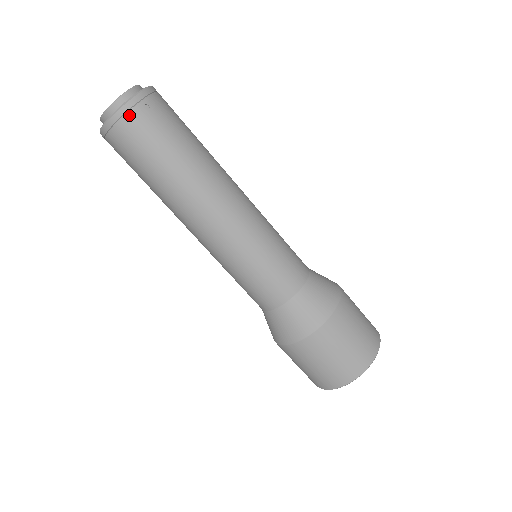
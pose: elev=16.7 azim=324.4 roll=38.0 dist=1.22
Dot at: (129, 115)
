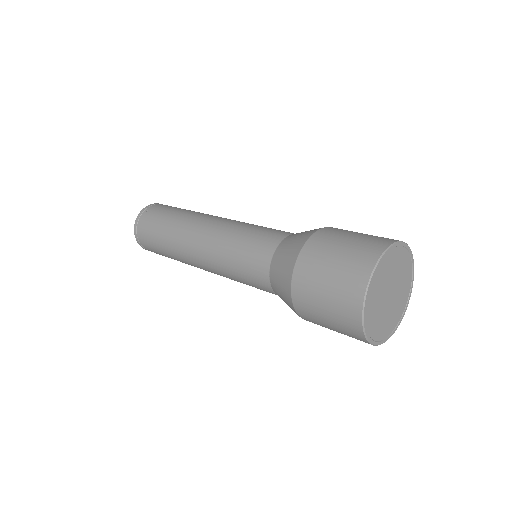
Dot at: (139, 221)
